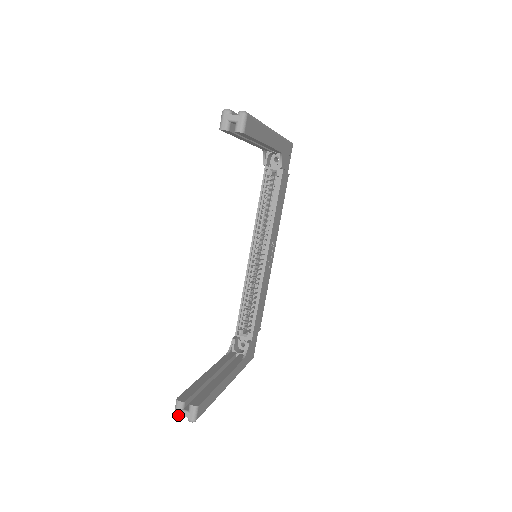
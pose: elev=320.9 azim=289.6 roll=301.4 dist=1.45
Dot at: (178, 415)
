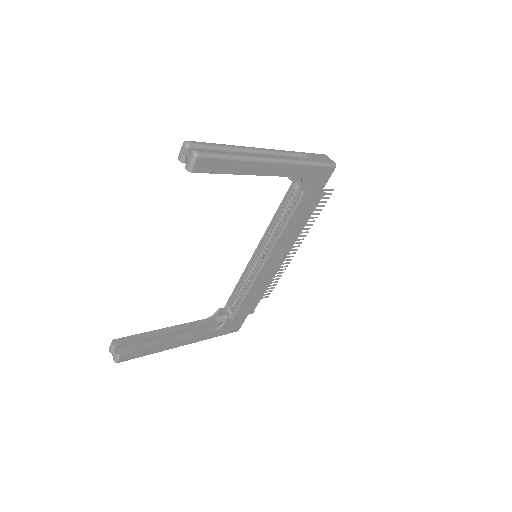
Dot at: (110, 351)
